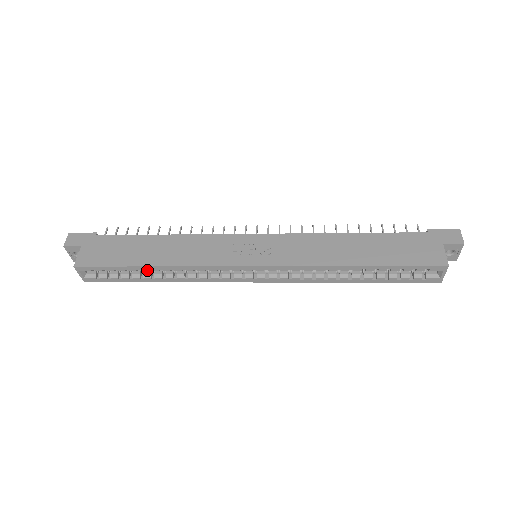
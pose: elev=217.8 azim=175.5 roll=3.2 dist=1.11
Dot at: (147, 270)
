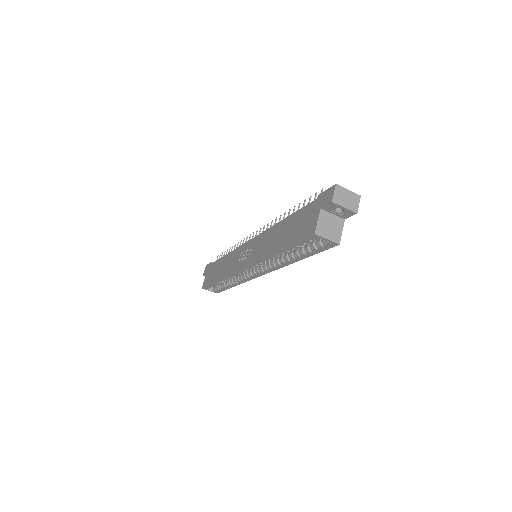
Dot at: occluded
